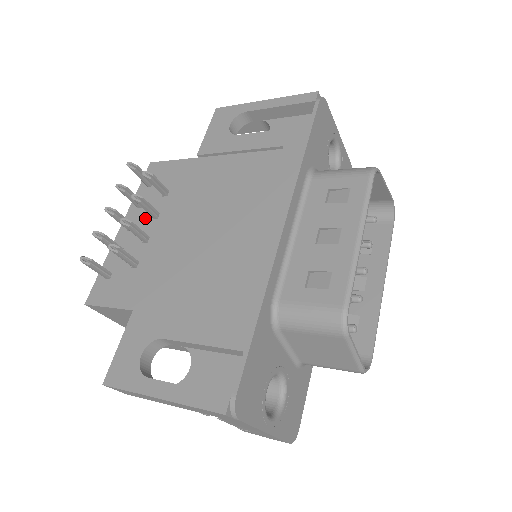
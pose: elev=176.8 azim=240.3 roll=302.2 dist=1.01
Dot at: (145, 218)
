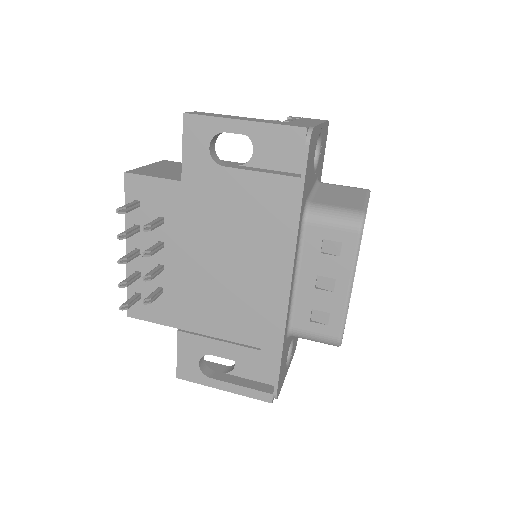
Dot at: (149, 244)
